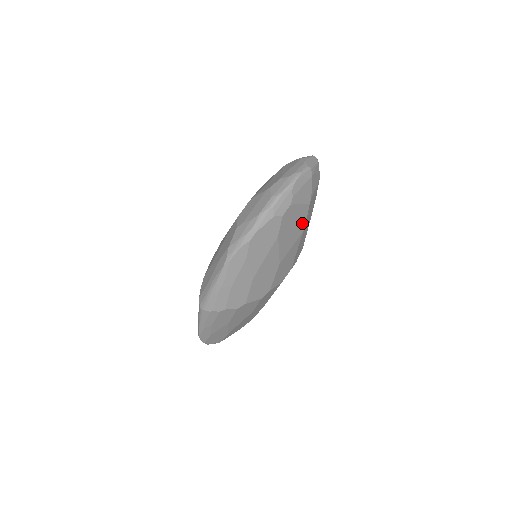
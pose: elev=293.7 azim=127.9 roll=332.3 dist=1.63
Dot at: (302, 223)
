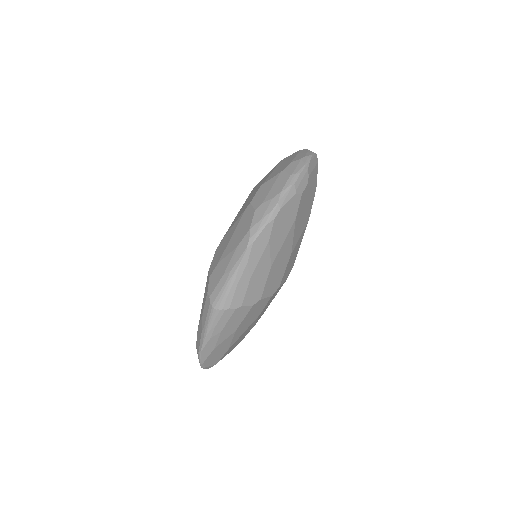
Dot at: (309, 211)
